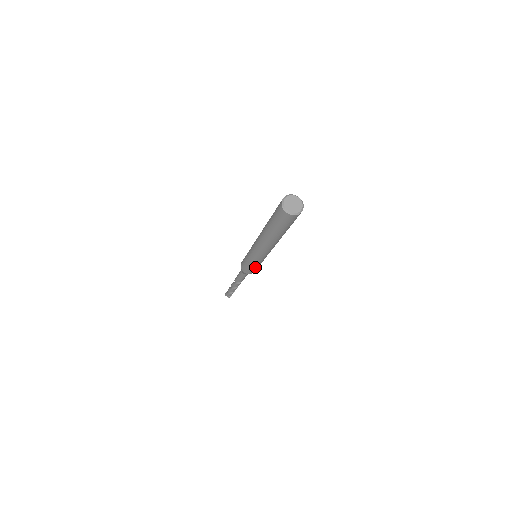
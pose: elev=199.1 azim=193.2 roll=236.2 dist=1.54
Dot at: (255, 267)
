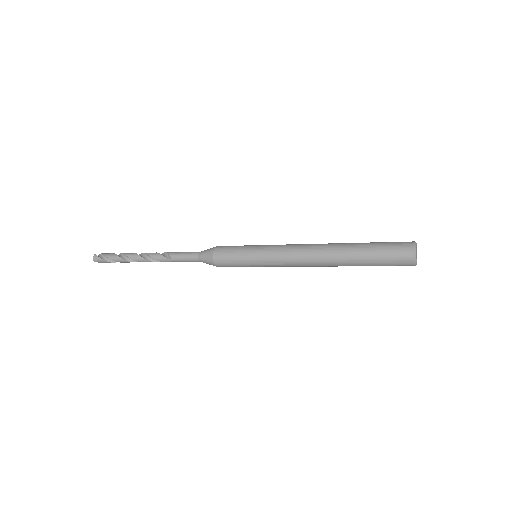
Dot at: occluded
